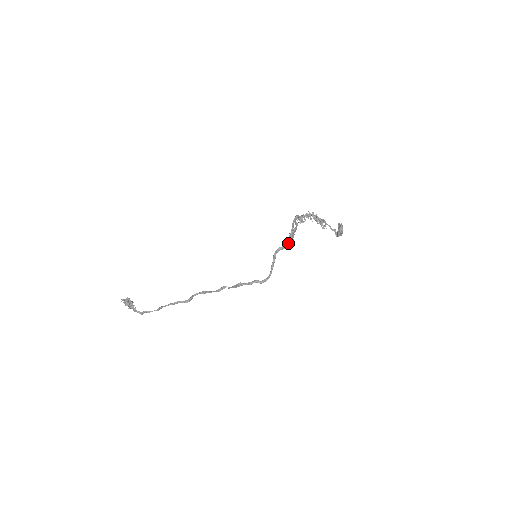
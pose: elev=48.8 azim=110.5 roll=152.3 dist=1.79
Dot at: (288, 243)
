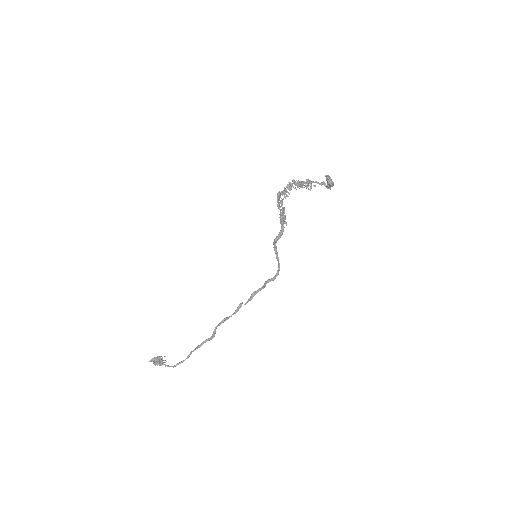
Dot at: (283, 229)
